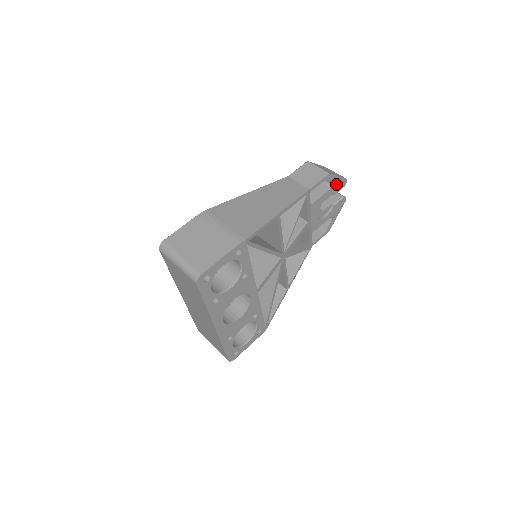
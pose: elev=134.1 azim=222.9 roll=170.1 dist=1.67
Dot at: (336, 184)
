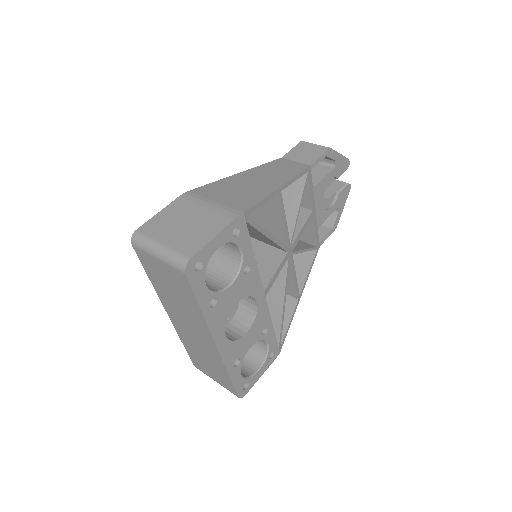
Dot at: (338, 164)
